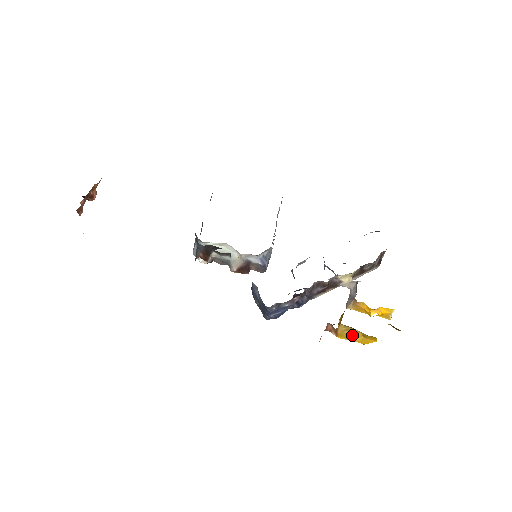
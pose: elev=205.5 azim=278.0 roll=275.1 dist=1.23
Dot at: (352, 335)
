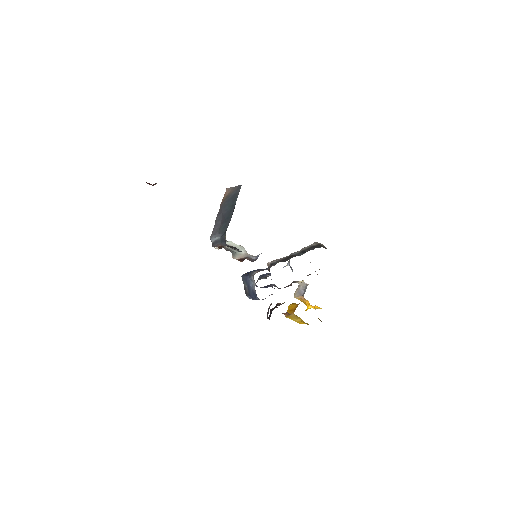
Dot at: (295, 319)
